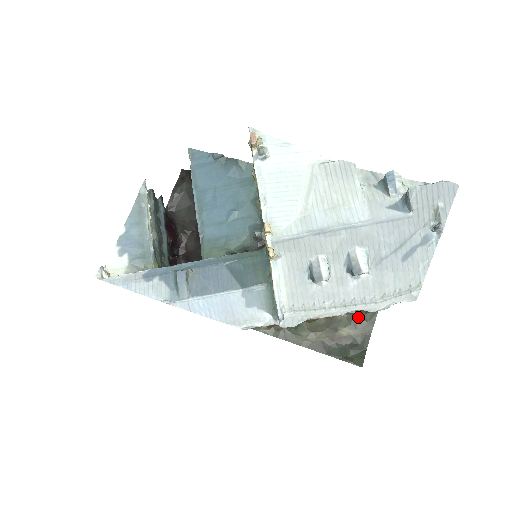
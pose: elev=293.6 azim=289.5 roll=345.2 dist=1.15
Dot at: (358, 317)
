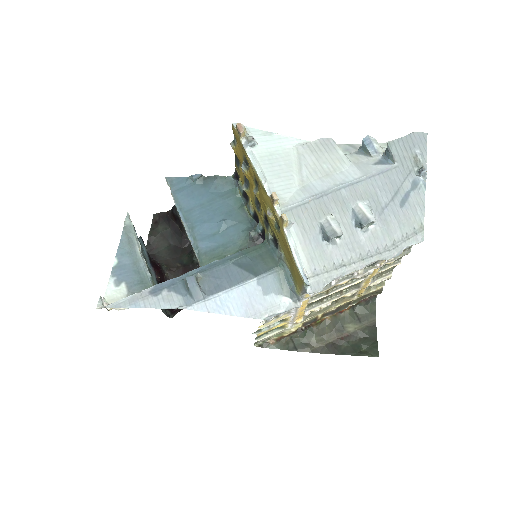
Dot at: (359, 311)
